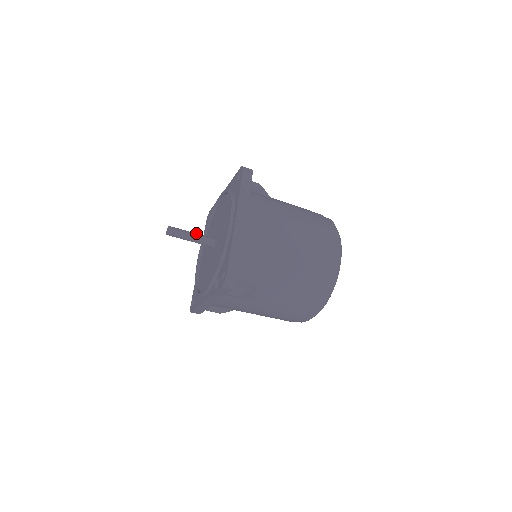
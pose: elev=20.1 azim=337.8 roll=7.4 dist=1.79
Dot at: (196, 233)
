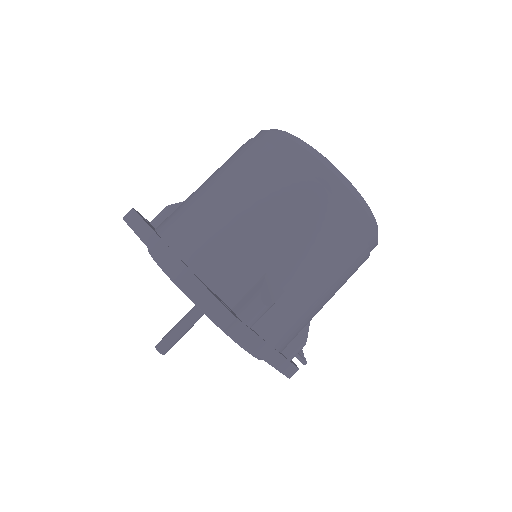
Dot at: (183, 317)
